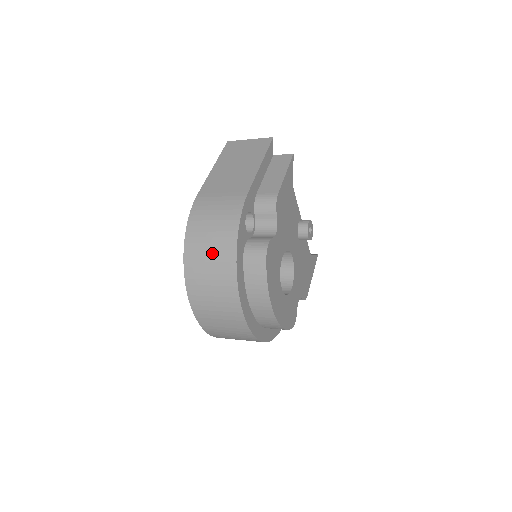
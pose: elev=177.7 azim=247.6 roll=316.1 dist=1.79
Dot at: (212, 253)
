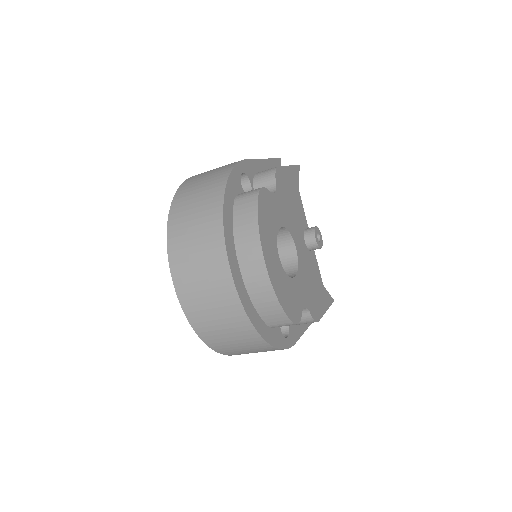
Dot at: (200, 194)
